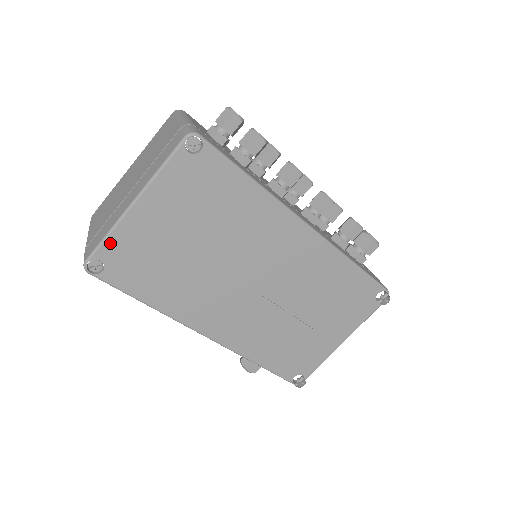
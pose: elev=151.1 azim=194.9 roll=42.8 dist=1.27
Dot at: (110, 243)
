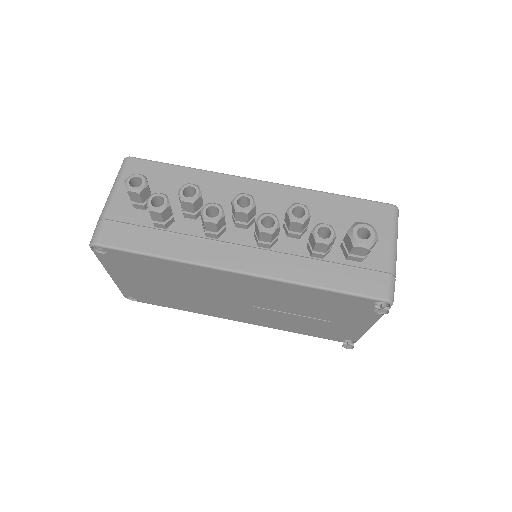
Dot at: (124, 290)
